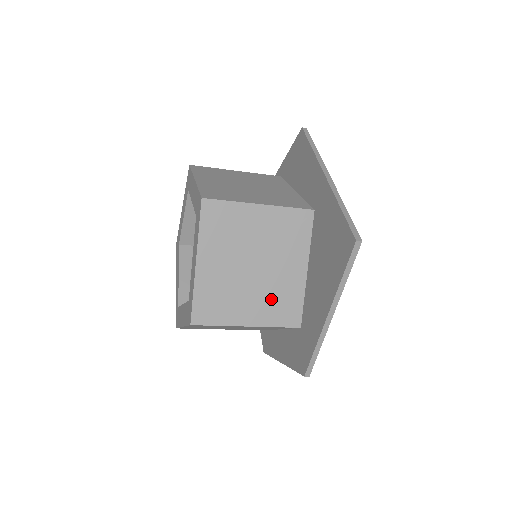
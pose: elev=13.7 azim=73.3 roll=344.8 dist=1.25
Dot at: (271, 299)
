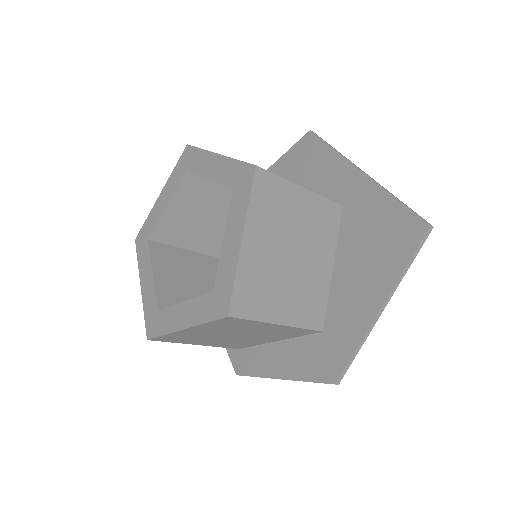
Dot at: (302, 295)
